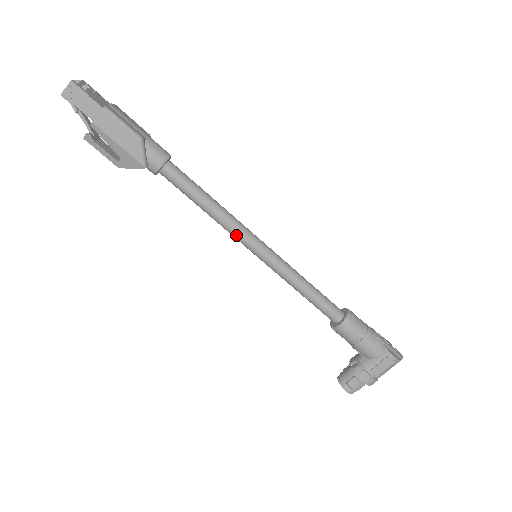
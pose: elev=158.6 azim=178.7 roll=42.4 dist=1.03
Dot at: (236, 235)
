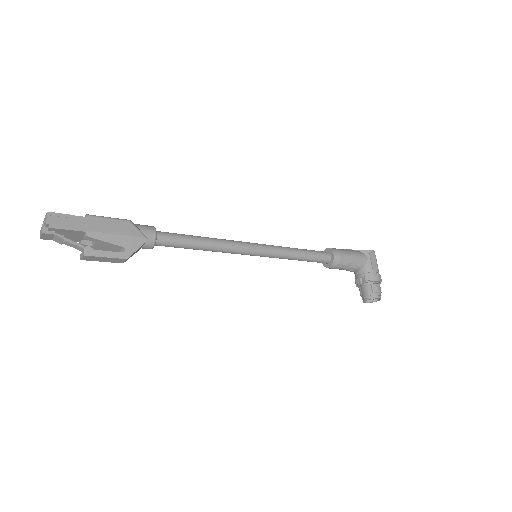
Dot at: (236, 247)
